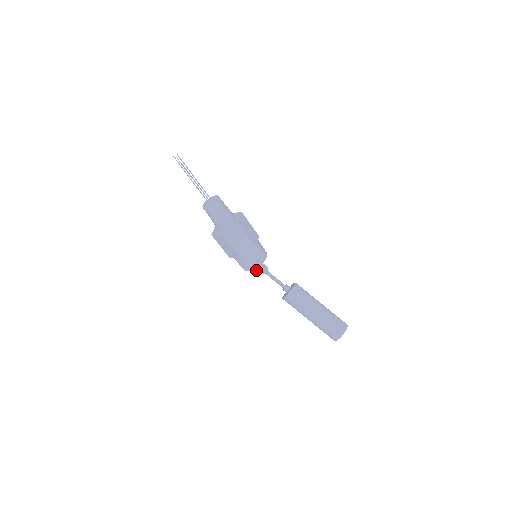
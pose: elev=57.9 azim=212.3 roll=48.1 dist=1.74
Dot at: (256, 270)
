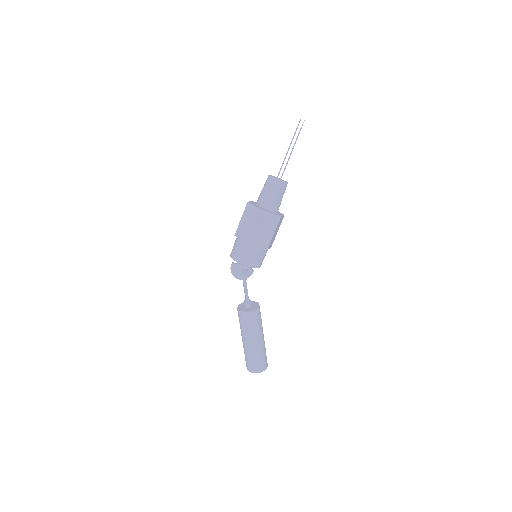
Dot at: (245, 271)
